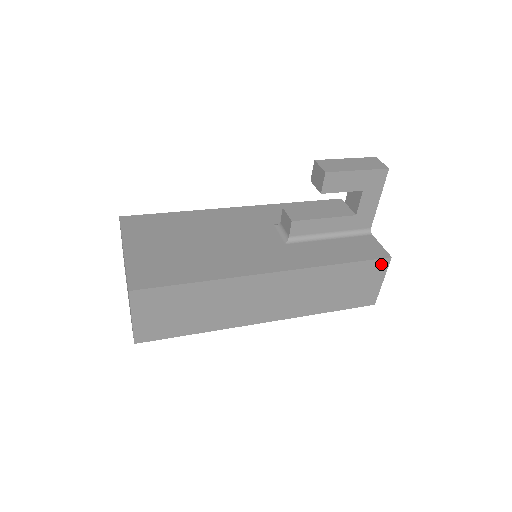
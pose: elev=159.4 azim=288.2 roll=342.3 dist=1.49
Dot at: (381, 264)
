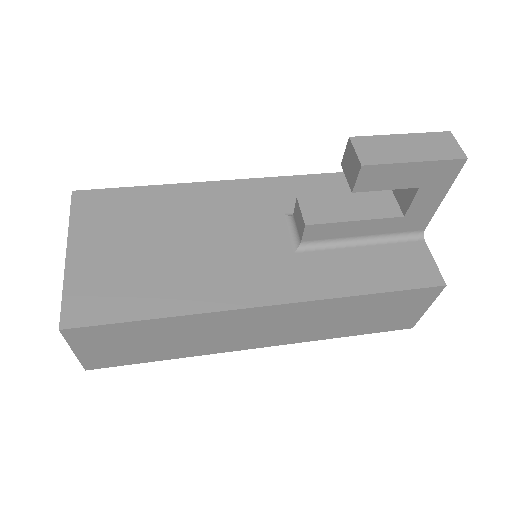
Dot at: (429, 292)
